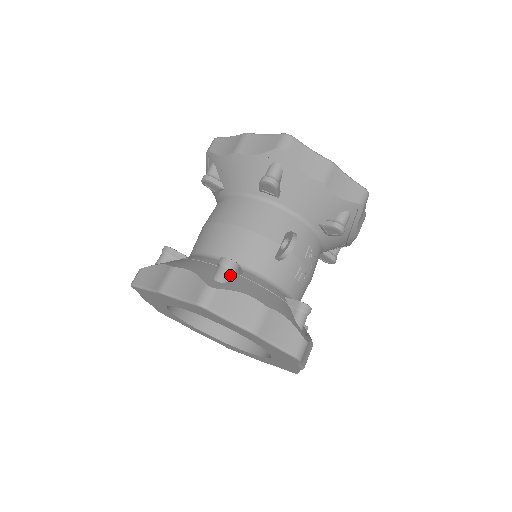
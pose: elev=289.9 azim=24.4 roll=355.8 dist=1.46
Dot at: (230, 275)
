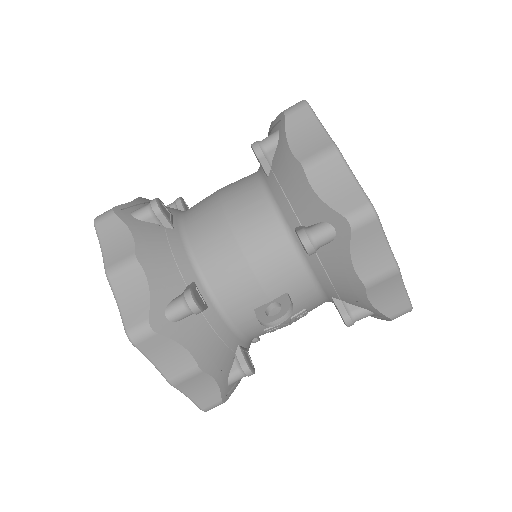
Dot at: (185, 316)
